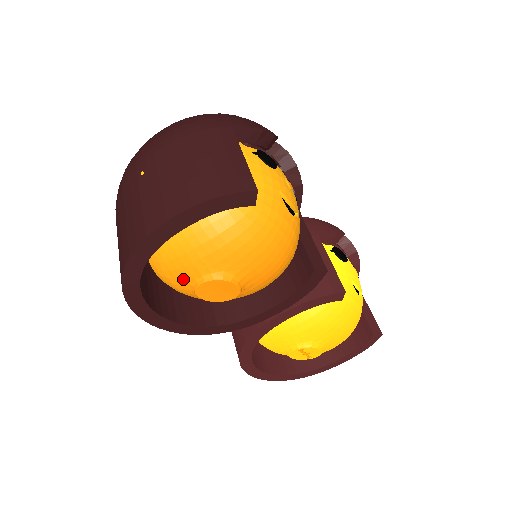
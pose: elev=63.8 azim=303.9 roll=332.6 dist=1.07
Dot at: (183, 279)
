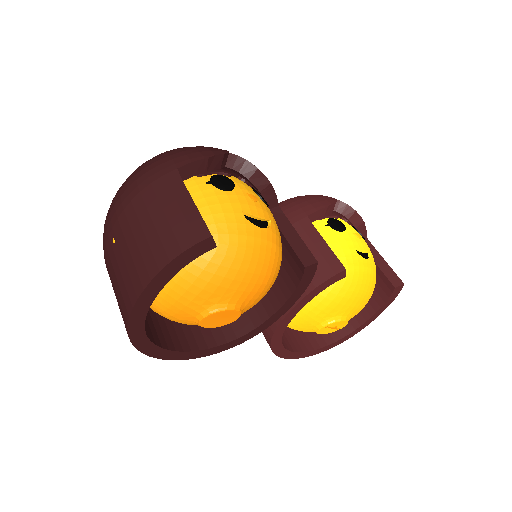
Dot at: (186, 319)
